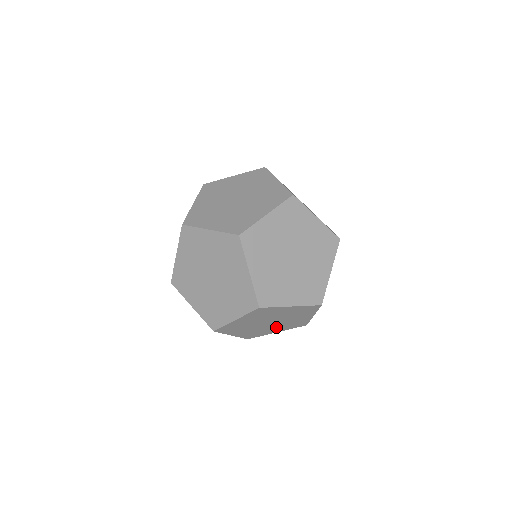
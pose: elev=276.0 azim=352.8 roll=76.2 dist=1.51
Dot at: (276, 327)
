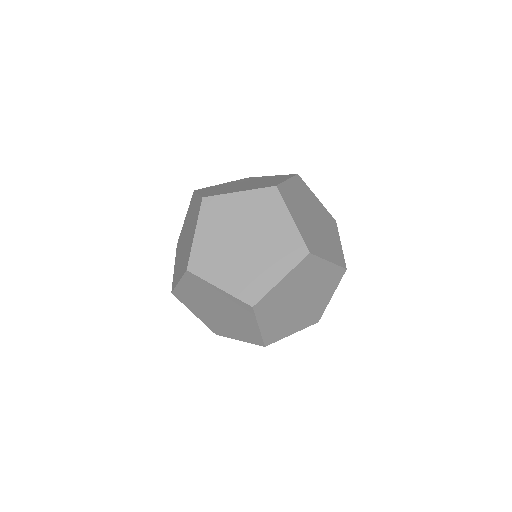
Dot at: (298, 318)
